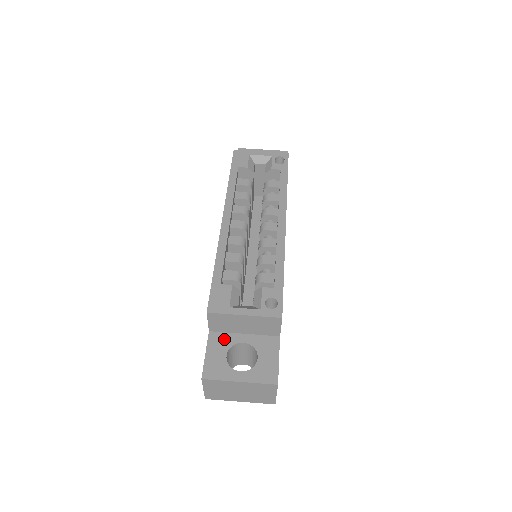
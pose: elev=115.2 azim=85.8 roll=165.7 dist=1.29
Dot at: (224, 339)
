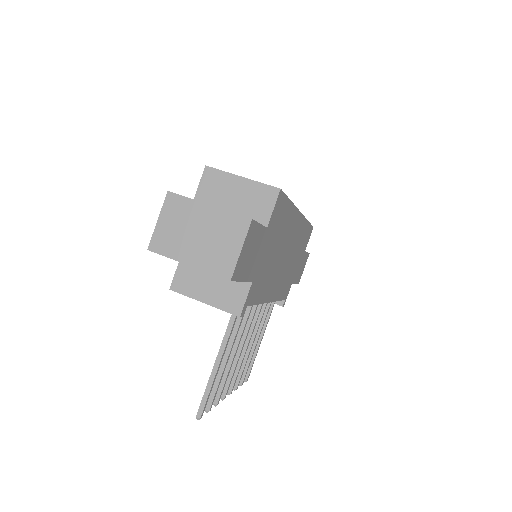
Dot at: occluded
